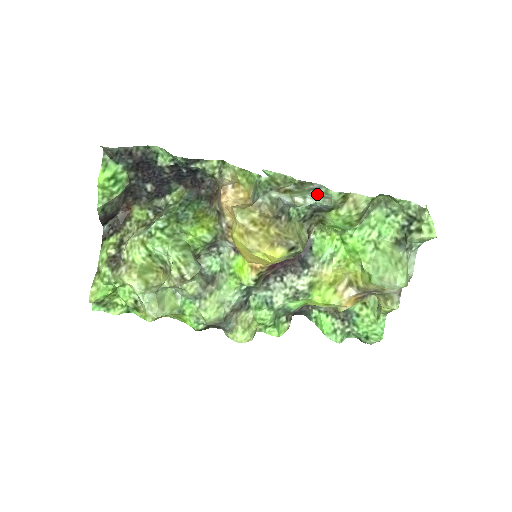
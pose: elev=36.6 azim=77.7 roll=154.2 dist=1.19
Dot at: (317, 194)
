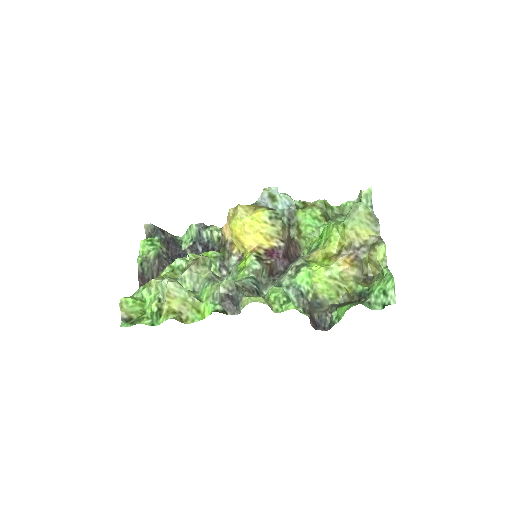
Dot at: occluded
